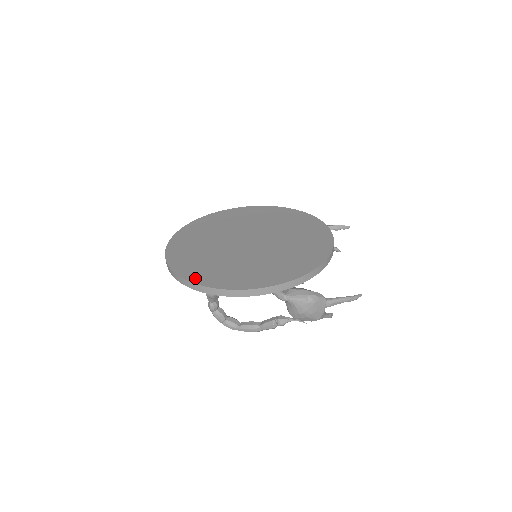
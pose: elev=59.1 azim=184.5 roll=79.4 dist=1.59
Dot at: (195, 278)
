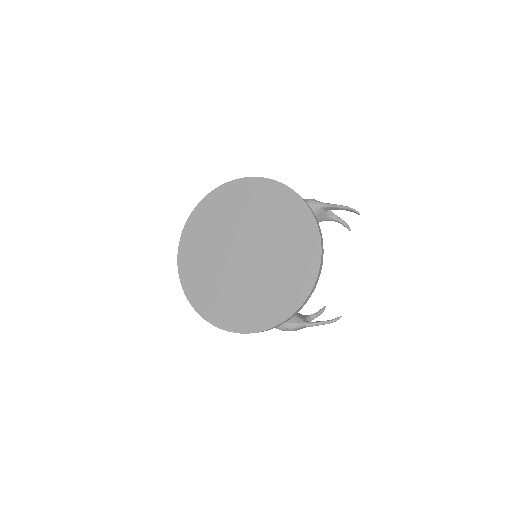
Dot at: (197, 305)
